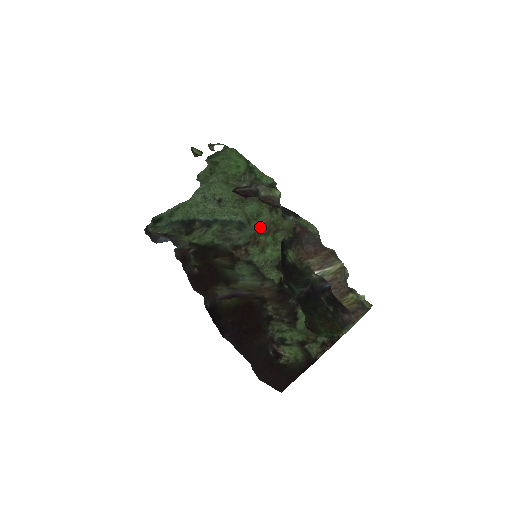
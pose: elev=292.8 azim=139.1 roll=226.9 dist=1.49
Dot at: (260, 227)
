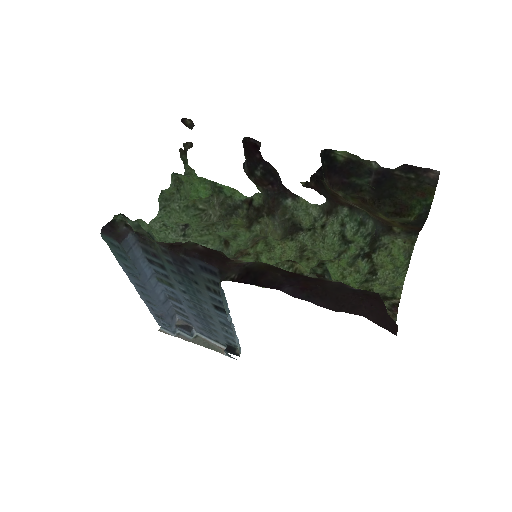
Dot at: (241, 246)
